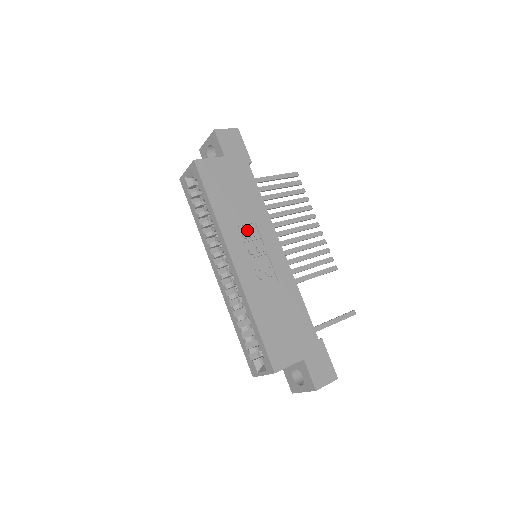
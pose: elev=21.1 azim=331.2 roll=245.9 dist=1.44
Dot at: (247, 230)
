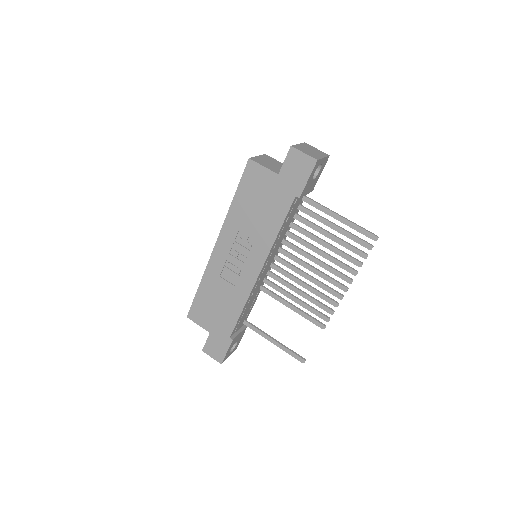
Dot at: (244, 238)
